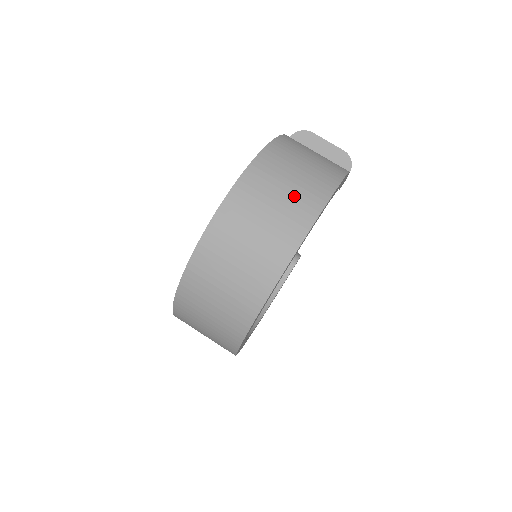
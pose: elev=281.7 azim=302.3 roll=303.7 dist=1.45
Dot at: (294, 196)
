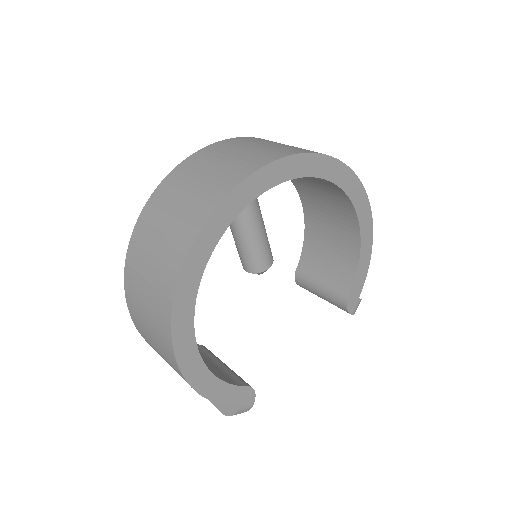
Dot at: occluded
